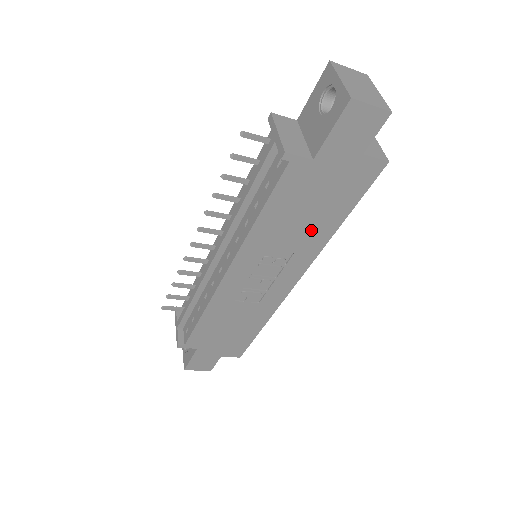
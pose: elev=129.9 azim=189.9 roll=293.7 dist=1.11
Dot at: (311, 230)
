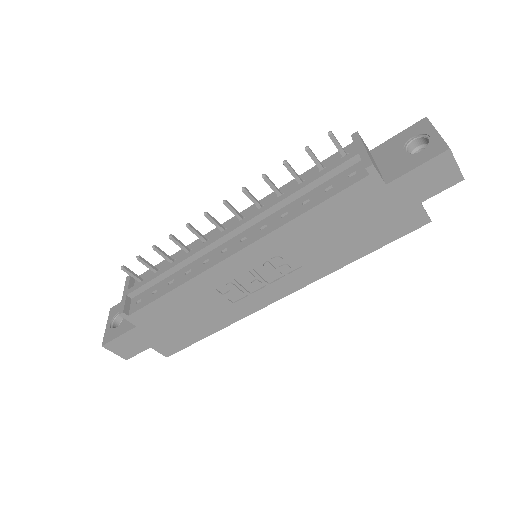
Dot at: (333, 251)
